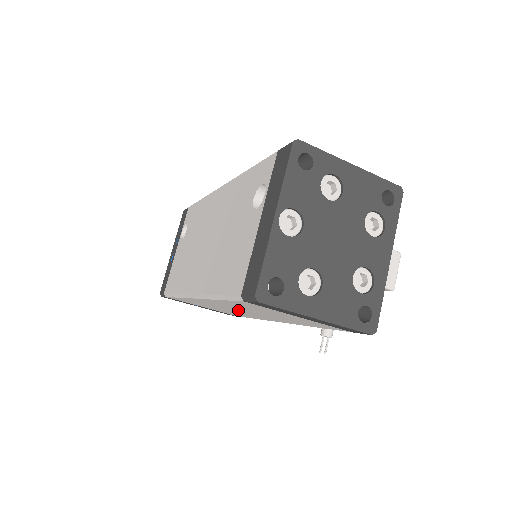
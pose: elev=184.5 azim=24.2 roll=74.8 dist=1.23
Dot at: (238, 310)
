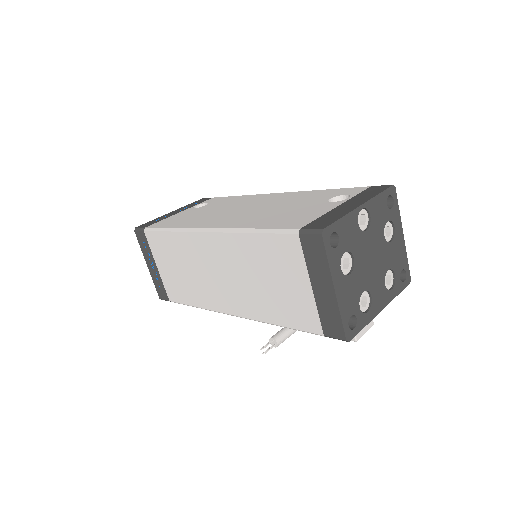
Dot at: (221, 272)
